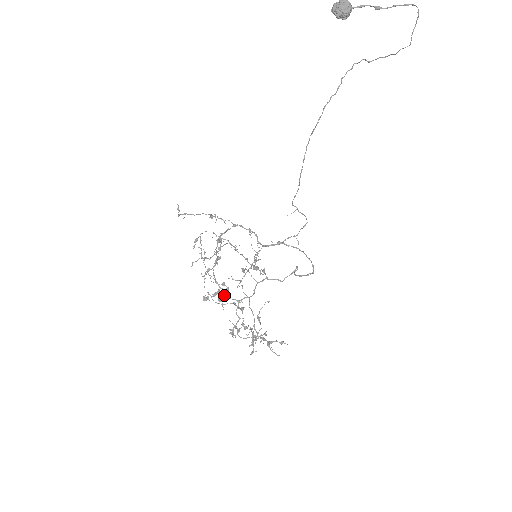
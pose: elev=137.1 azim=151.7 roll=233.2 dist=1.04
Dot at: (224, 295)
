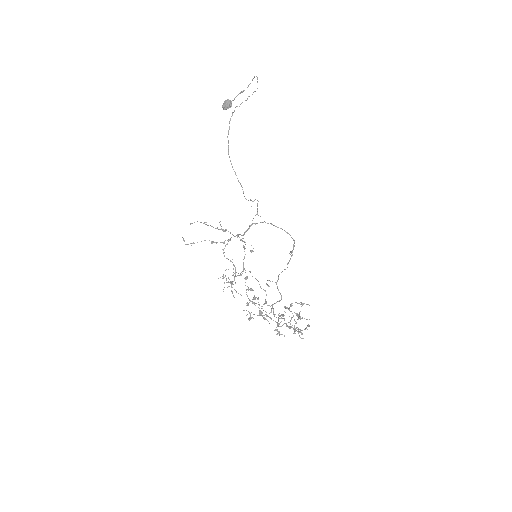
Dot at: occluded
